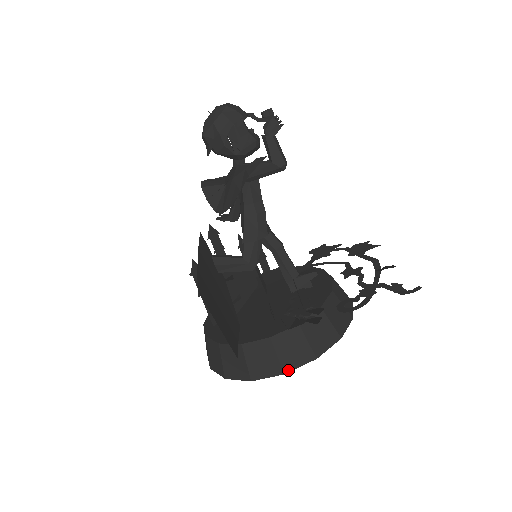
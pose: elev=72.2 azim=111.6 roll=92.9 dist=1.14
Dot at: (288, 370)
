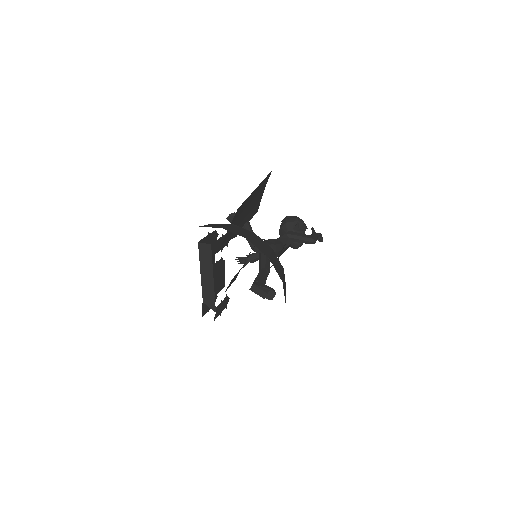
Dot at: (250, 241)
